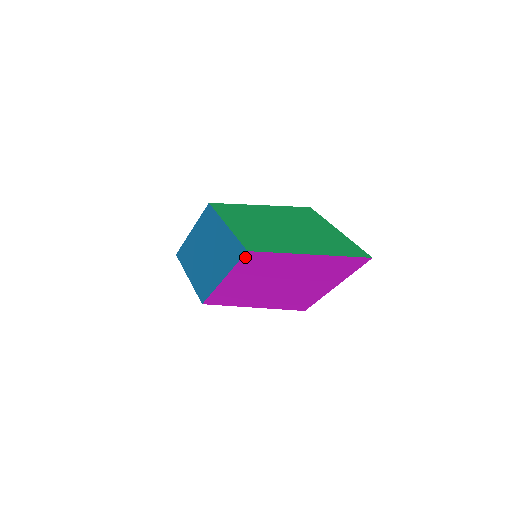
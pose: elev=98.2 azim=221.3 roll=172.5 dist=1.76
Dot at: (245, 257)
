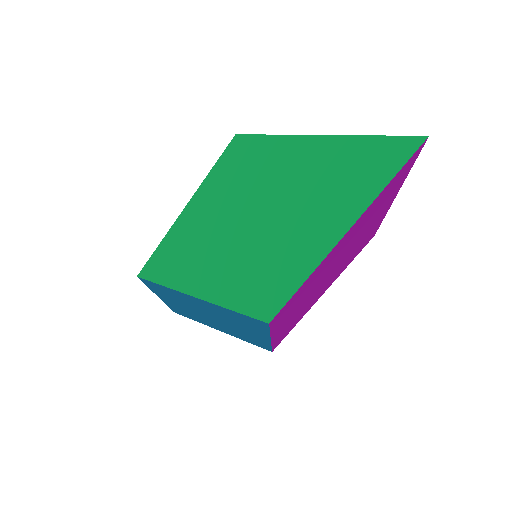
Dot at: (272, 324)
